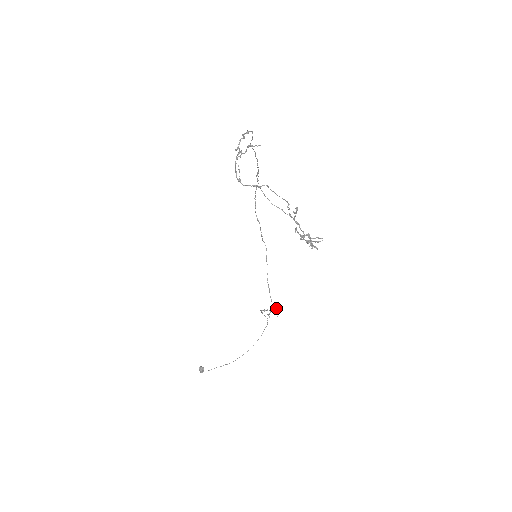
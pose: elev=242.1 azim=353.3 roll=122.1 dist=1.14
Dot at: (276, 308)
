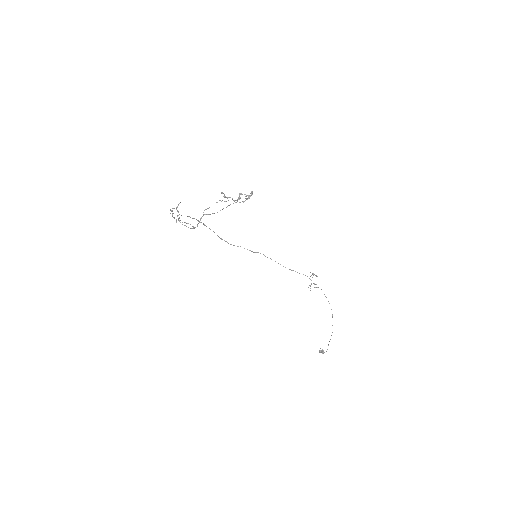
Dot at: occluded
